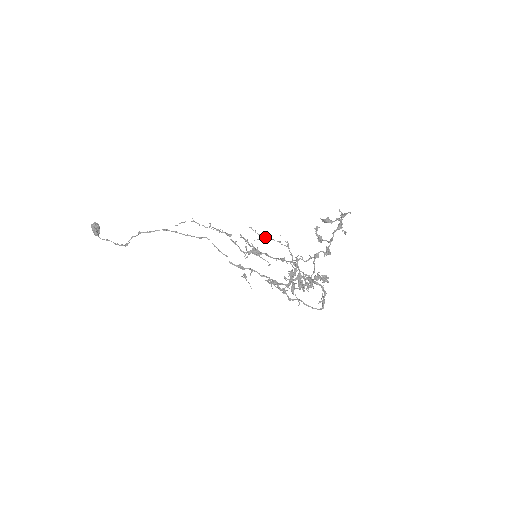
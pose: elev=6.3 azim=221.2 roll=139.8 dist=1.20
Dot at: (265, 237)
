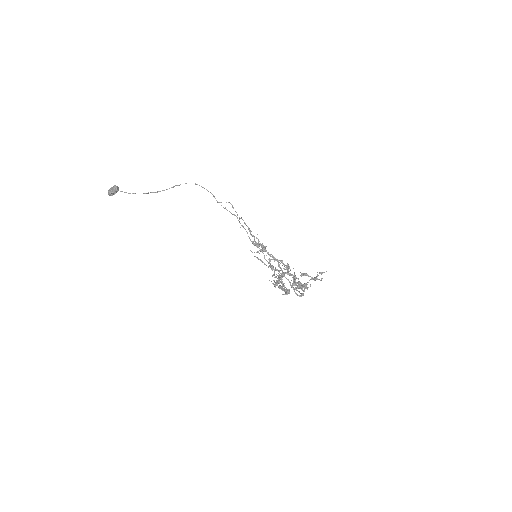
Dot at: (260, 259)
